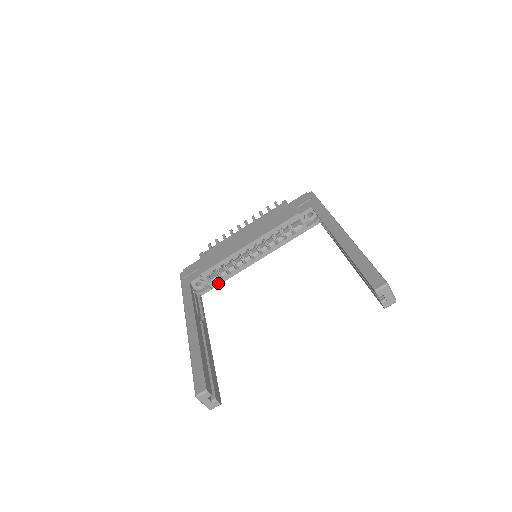
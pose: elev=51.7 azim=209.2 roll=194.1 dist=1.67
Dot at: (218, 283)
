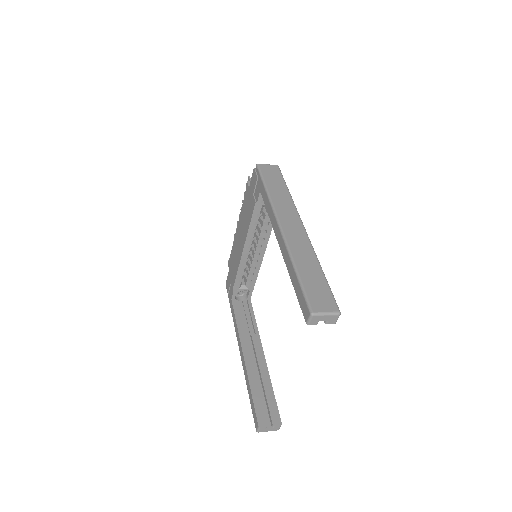
Dot at: (253, 284)
